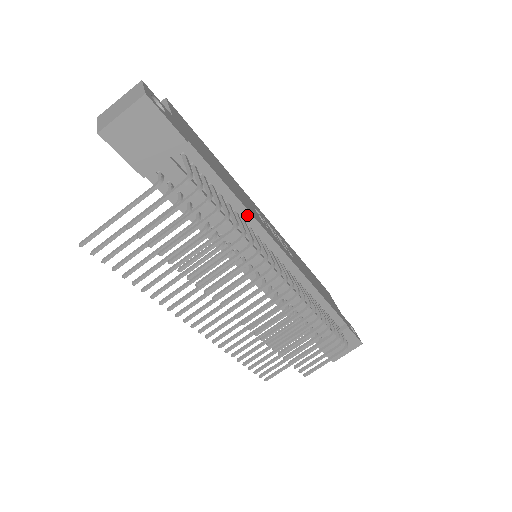
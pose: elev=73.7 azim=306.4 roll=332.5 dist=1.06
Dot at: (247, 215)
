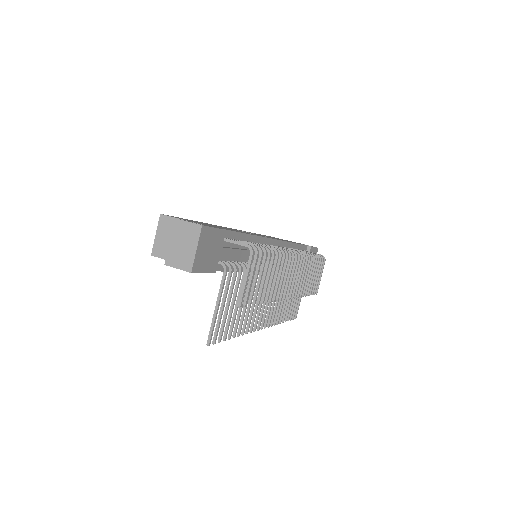
Dot at: (255, 238)
